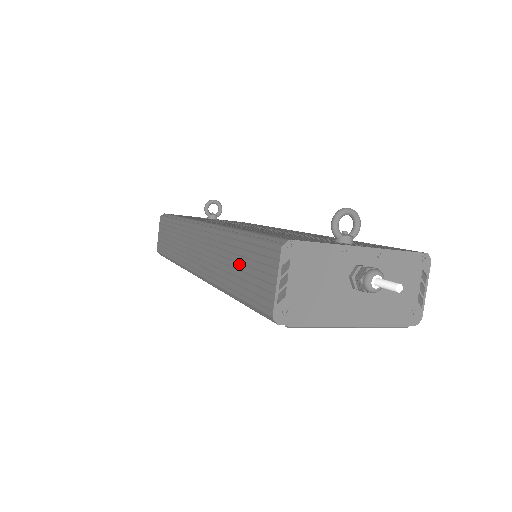
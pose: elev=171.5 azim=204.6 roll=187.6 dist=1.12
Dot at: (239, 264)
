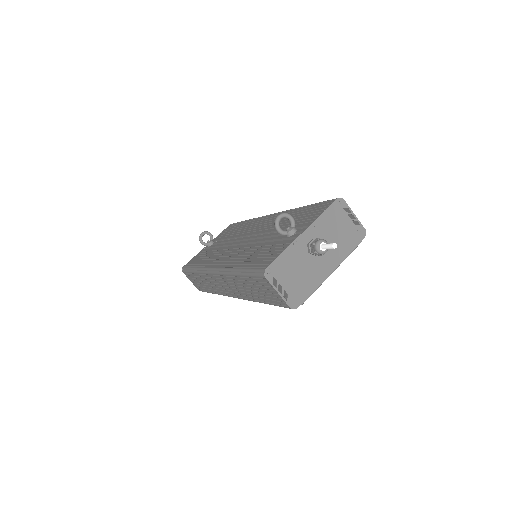
Dot at: (253, 288)
